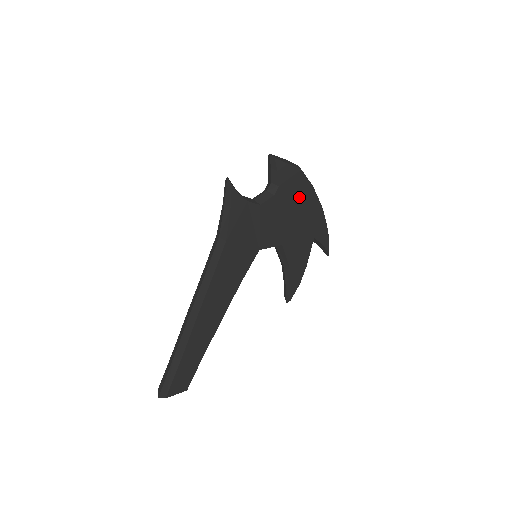
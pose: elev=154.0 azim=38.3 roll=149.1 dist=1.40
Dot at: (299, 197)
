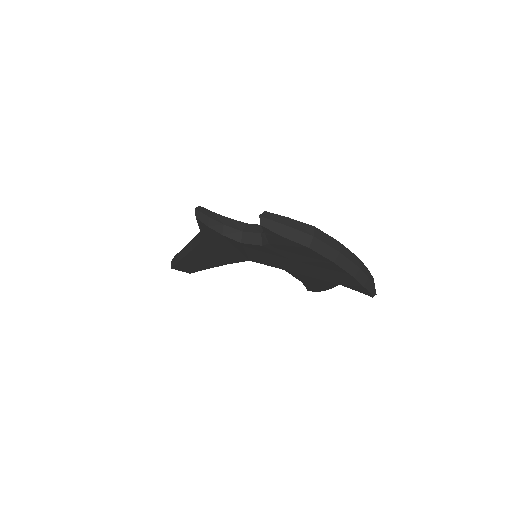
Dot at: (308, 259)
